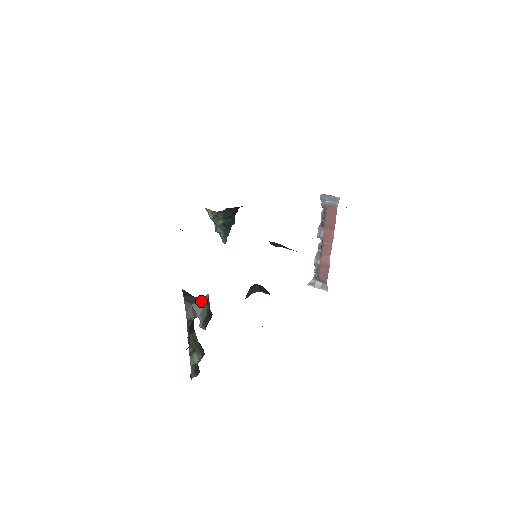
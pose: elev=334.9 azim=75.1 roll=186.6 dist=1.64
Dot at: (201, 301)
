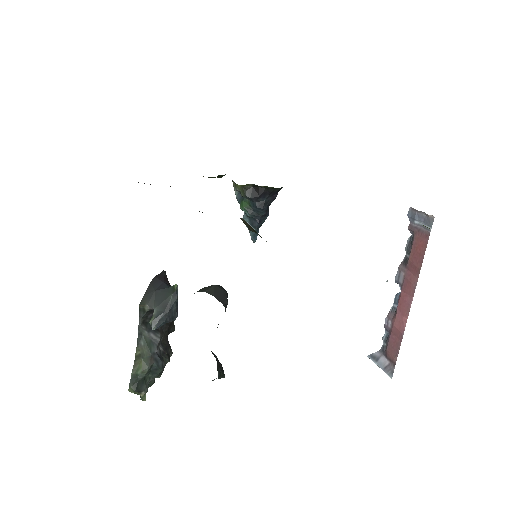
Dot at: (167, 290)
